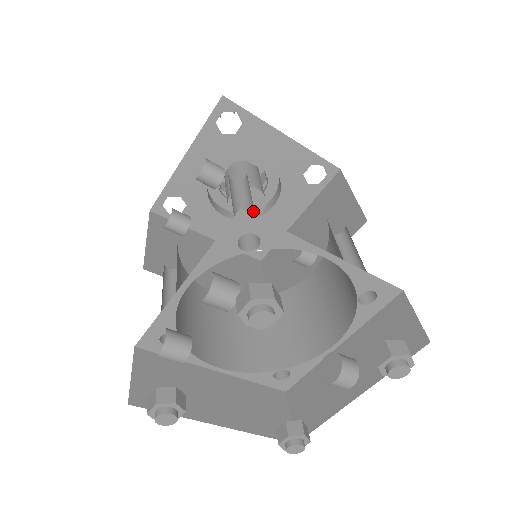
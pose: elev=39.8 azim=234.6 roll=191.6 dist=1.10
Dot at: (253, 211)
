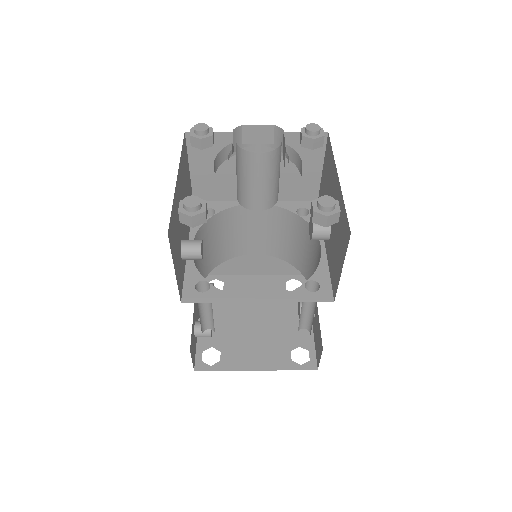
Dot at: occluded
